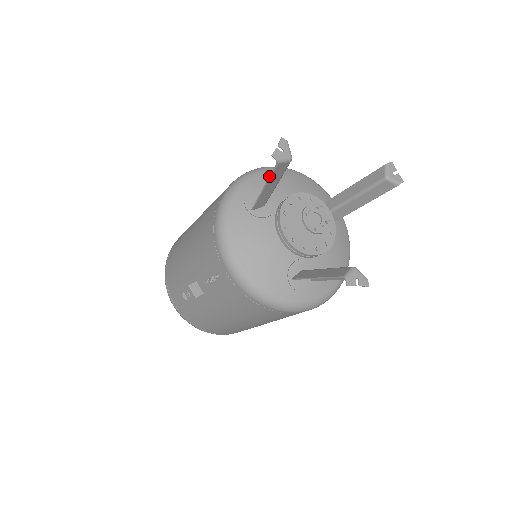
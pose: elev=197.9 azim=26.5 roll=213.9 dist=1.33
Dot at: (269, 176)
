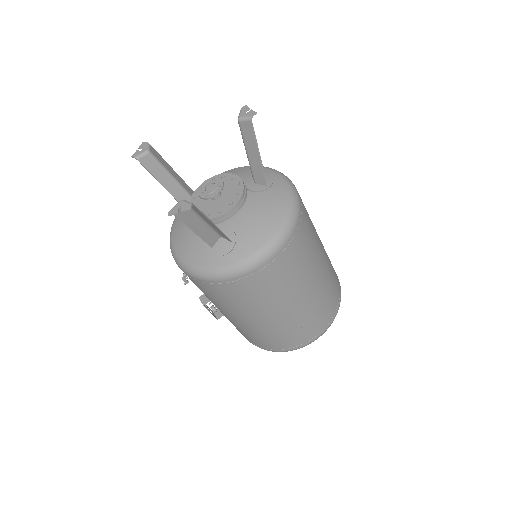
Dot at: (150, 173)
